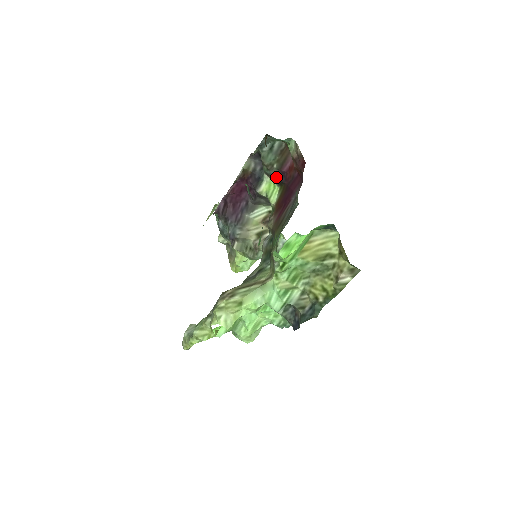
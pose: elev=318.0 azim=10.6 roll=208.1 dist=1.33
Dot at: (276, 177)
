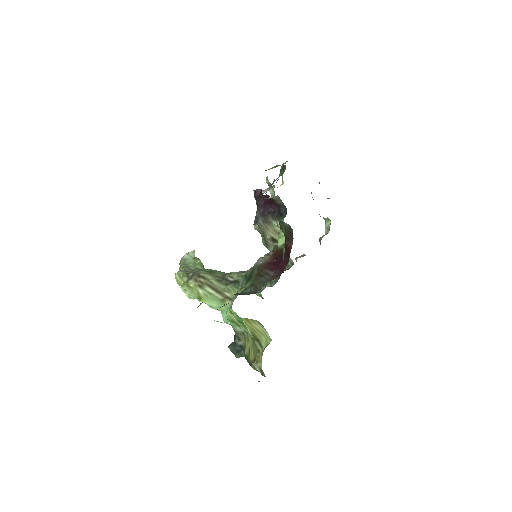
Dot at: occluded
